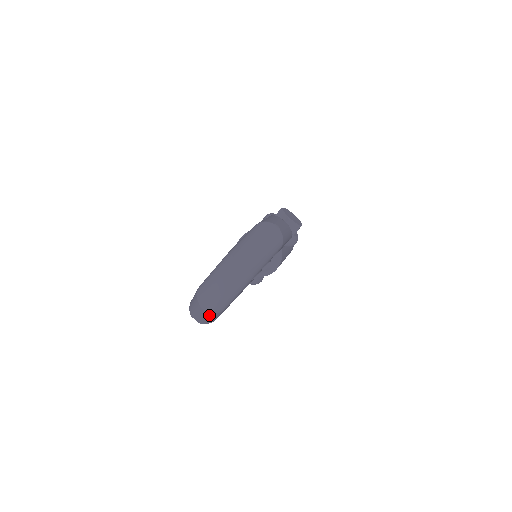
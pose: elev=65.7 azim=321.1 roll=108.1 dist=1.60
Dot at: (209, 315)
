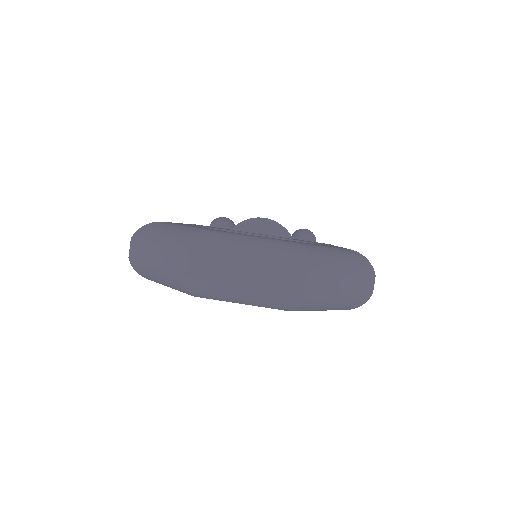
Dot at: (169, 277)
